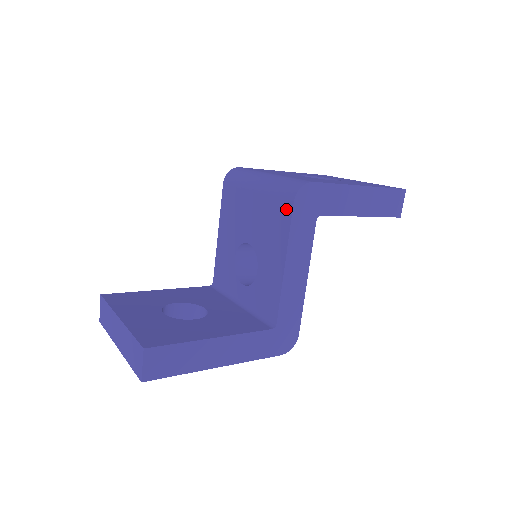
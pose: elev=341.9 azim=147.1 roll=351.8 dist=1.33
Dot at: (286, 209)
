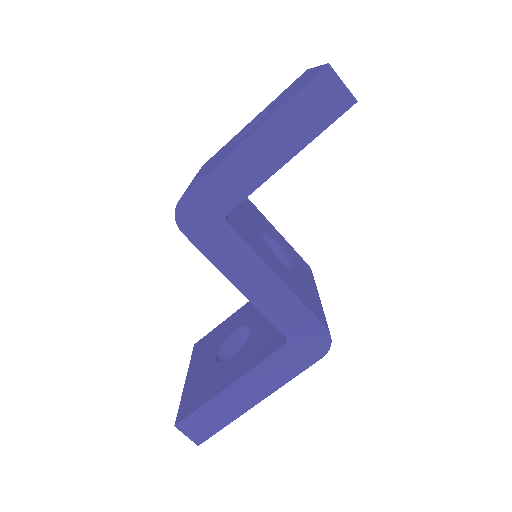
Dot at: occluded
